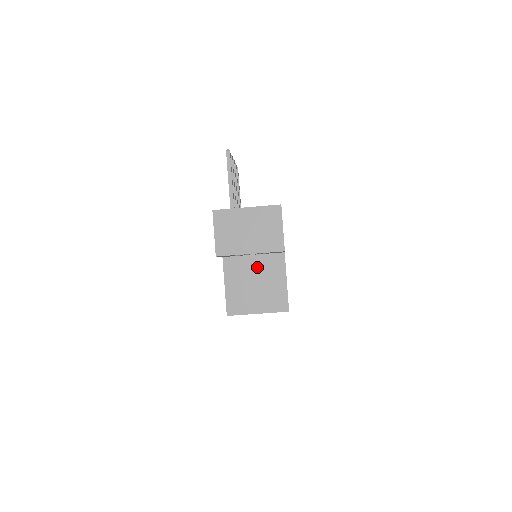
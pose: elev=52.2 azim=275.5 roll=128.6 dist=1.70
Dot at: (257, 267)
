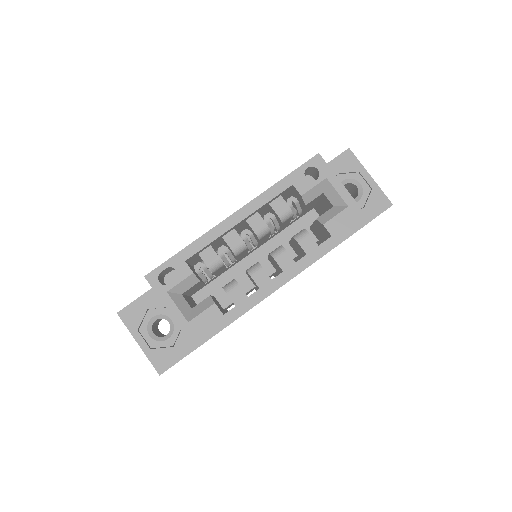
Dot at: occluded
